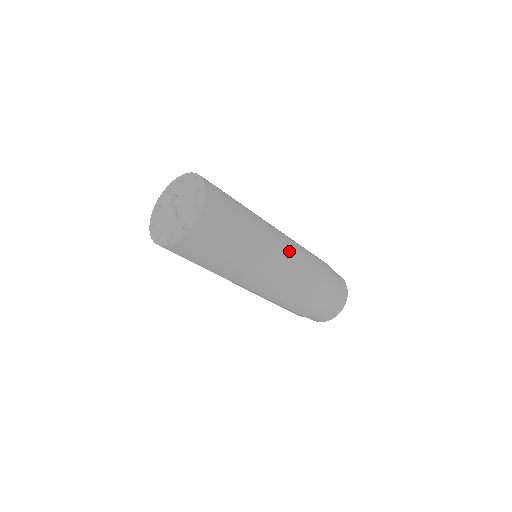
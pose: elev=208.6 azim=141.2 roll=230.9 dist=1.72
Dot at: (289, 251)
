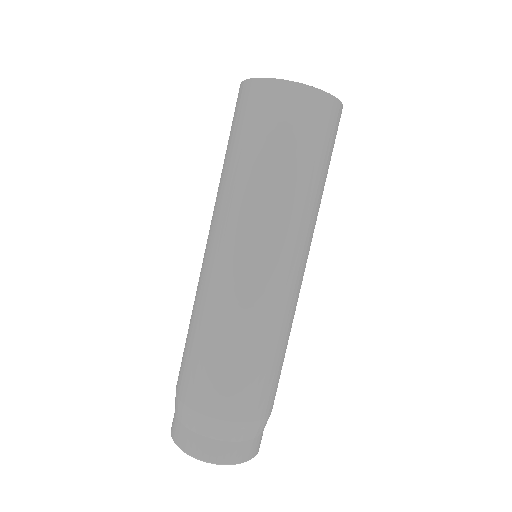
Dot at: occluded
